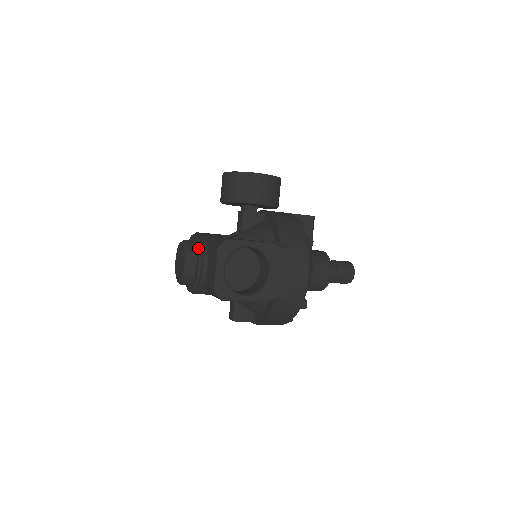
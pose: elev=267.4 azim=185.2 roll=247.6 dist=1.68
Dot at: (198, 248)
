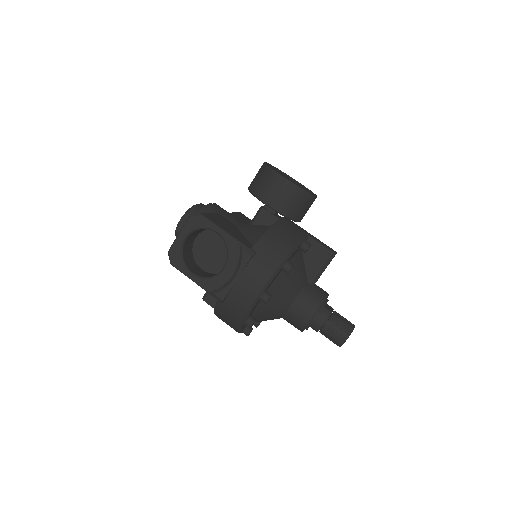
Dot at: (195, 213)
